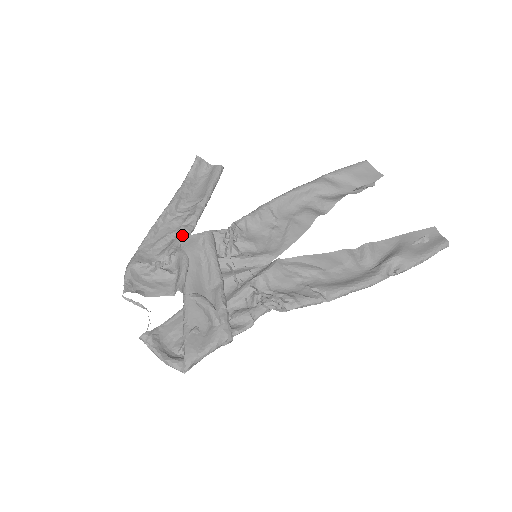
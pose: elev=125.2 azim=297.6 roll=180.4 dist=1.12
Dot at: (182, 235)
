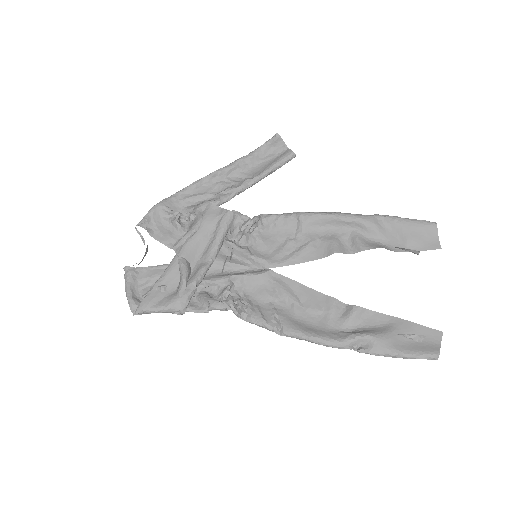
Dot at: (213, 201)
